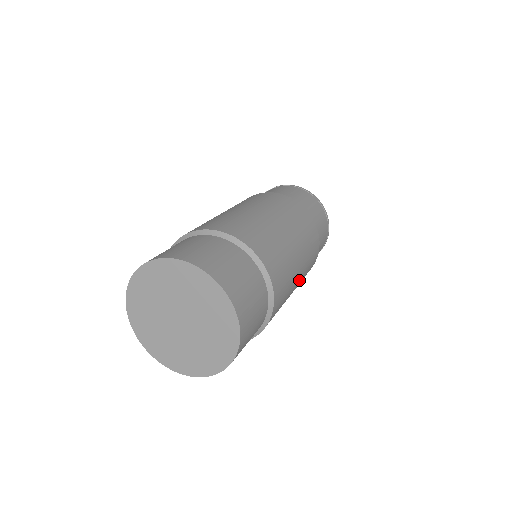
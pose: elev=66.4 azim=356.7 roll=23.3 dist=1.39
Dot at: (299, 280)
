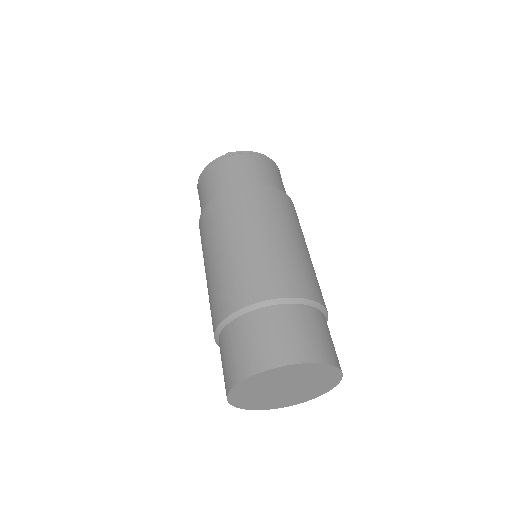
Dot at: occluded
